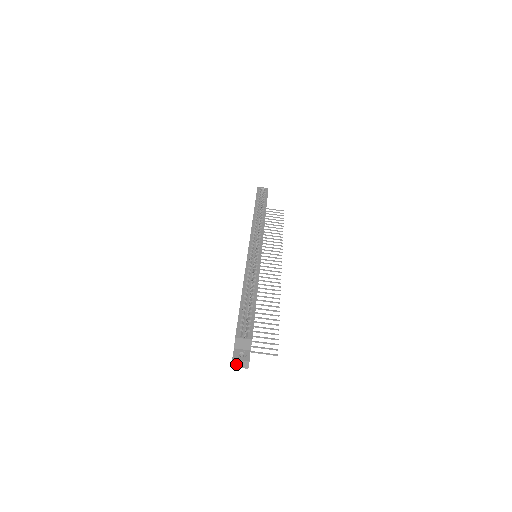
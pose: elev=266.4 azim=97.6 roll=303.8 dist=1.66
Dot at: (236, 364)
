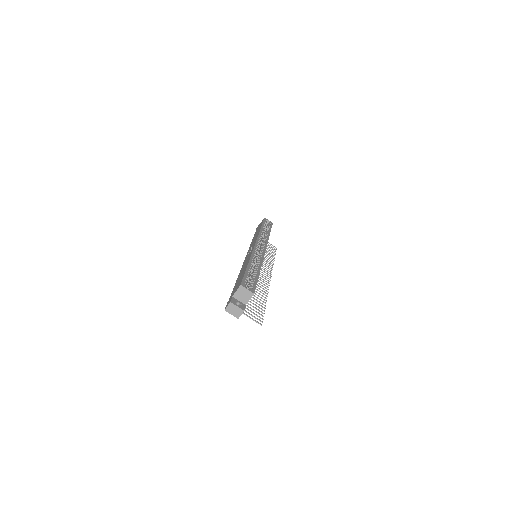
Dot at: (230, 309)
